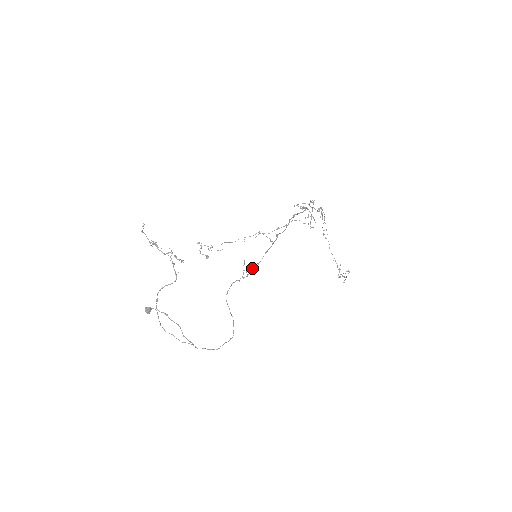
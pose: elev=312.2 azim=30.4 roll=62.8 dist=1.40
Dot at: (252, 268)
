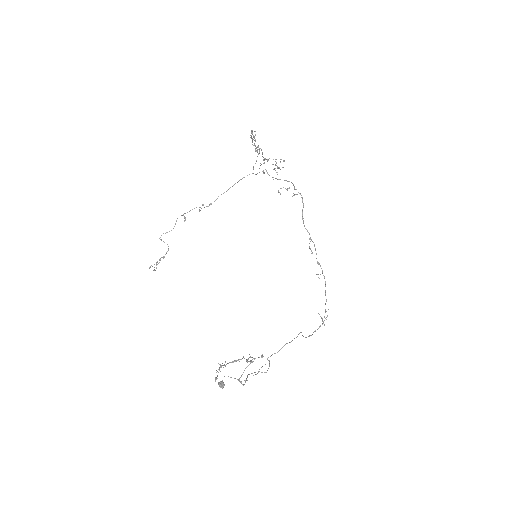
Dot at: (325, 311)
